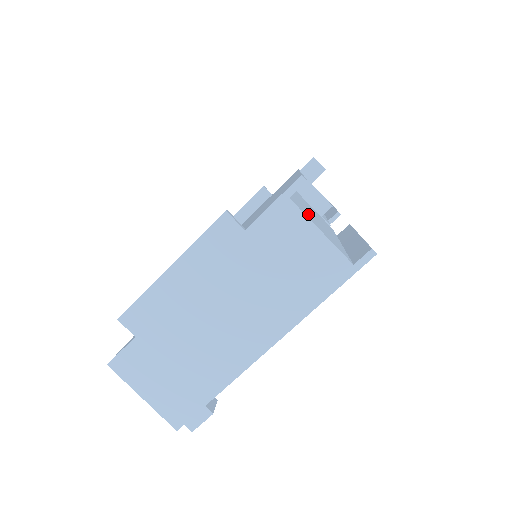
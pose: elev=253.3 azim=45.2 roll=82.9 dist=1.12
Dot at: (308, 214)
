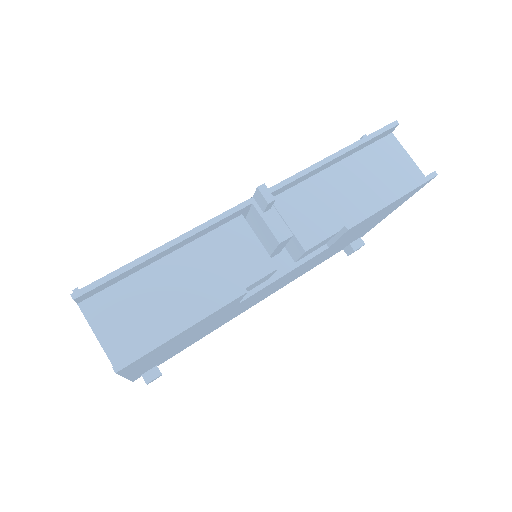
Dot at: (119, 306)
